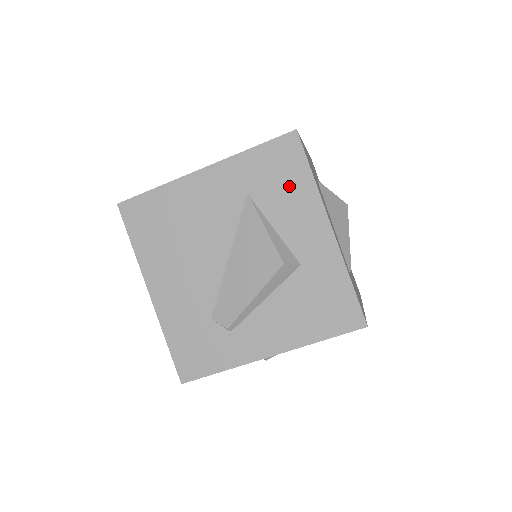
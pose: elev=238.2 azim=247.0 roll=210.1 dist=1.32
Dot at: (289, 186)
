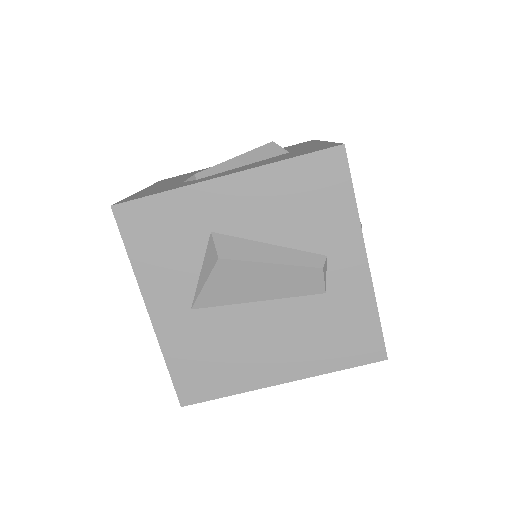
Dot at: (297, 146)
